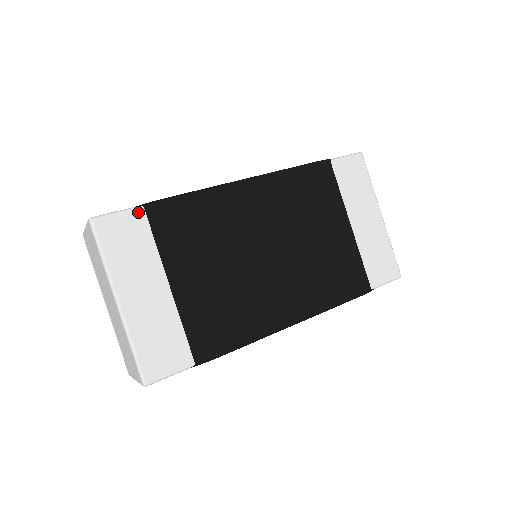
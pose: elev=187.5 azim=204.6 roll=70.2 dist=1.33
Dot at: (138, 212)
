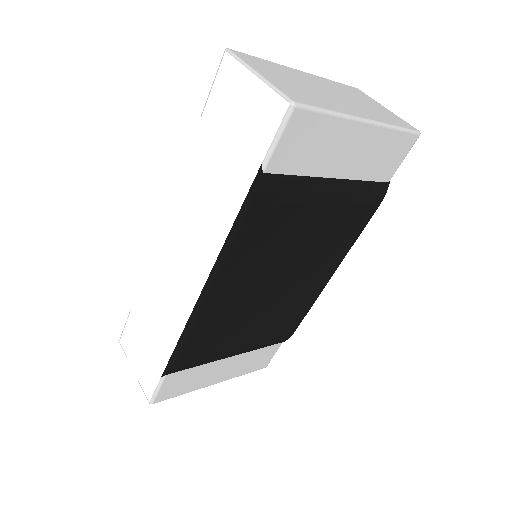
Dot at: (168, 378)
